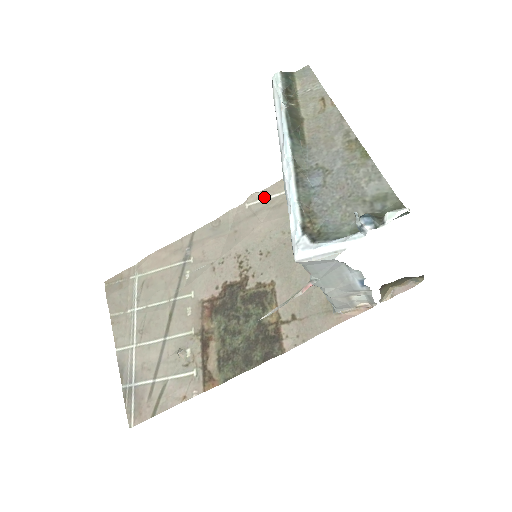
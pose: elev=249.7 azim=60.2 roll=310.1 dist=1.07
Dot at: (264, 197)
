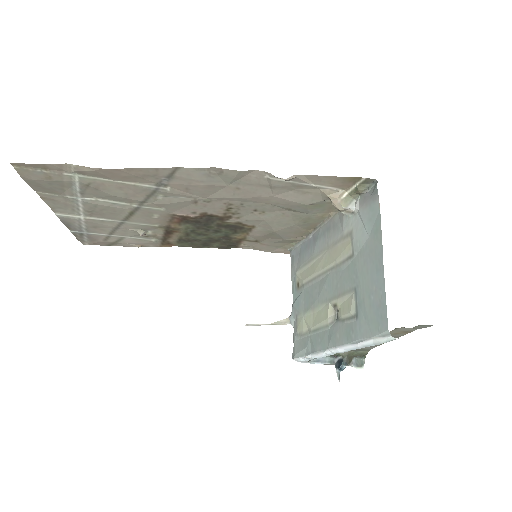
Dot at: (294, 181)
